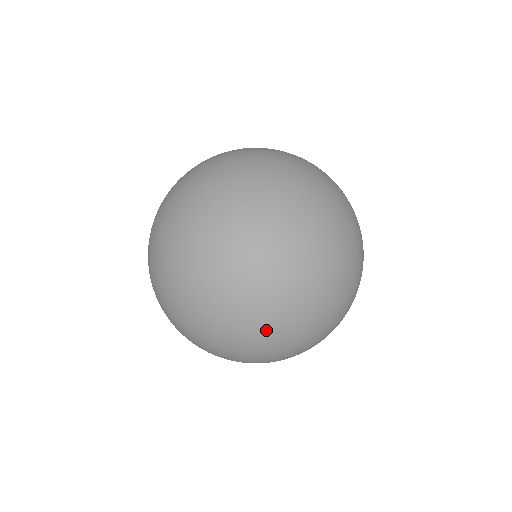
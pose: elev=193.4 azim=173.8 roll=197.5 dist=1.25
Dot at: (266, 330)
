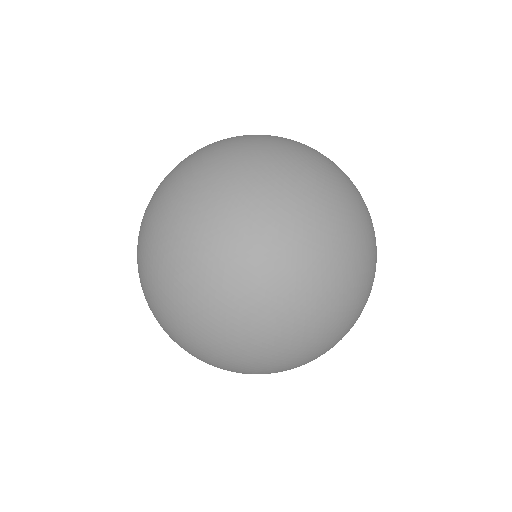
Dot at: (308, 245)
